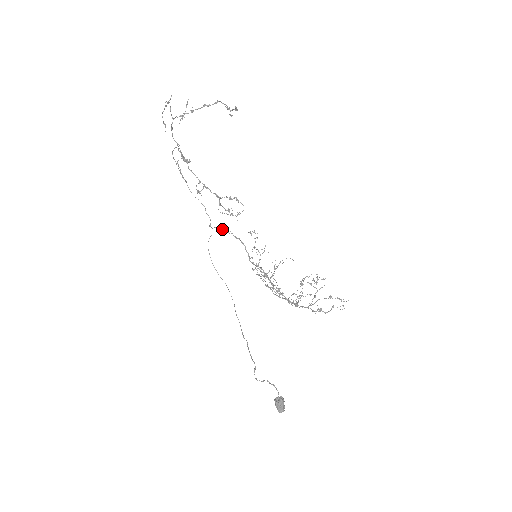
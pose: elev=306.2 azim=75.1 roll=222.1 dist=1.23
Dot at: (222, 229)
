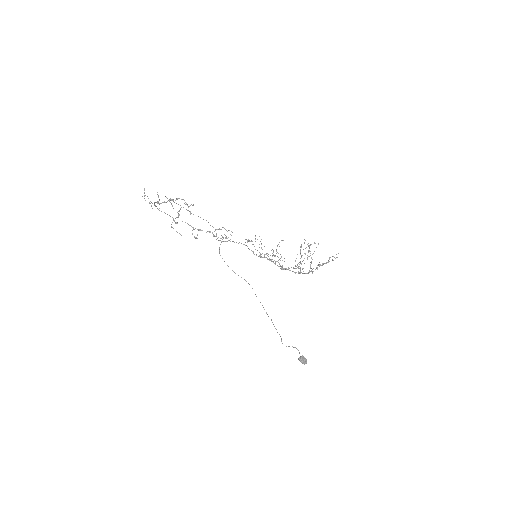
Dot at: (225, 241)
